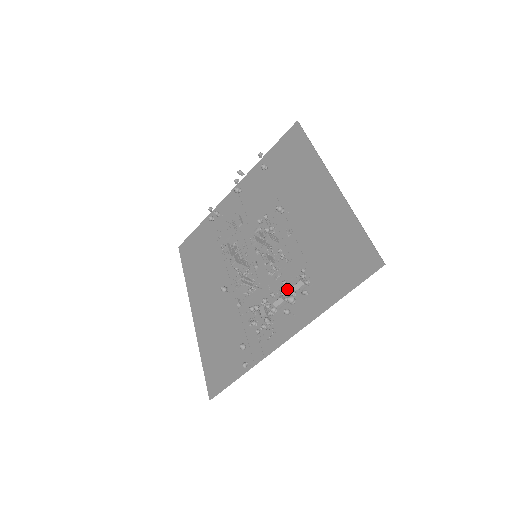
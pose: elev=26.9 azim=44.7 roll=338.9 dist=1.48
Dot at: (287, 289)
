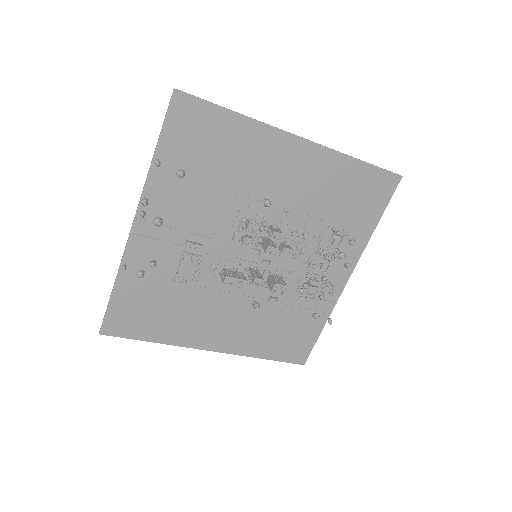
Dot at: occluded
